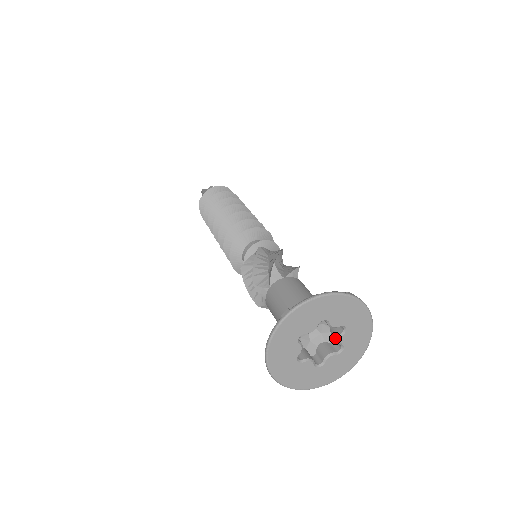
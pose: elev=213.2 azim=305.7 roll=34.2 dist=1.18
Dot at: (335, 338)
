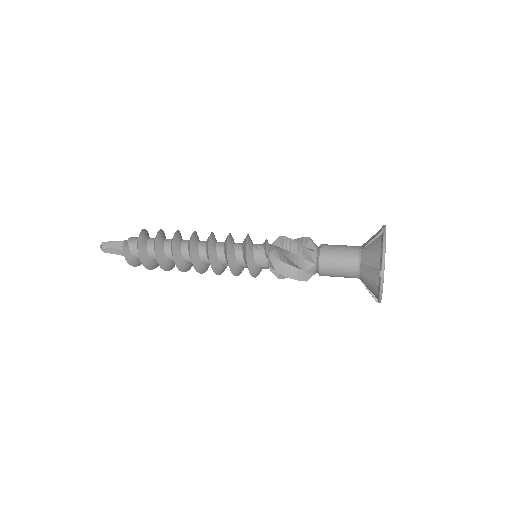
Dot at: occluded
